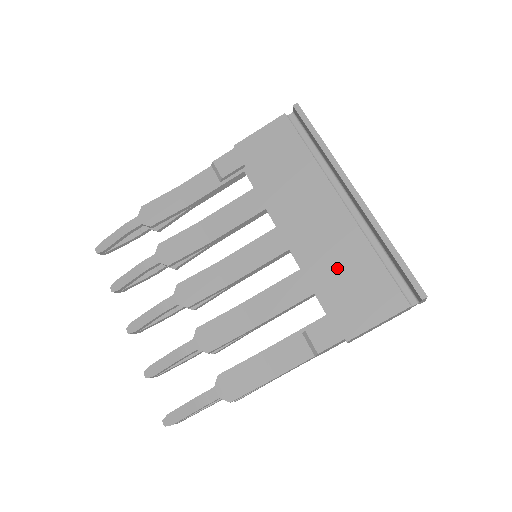
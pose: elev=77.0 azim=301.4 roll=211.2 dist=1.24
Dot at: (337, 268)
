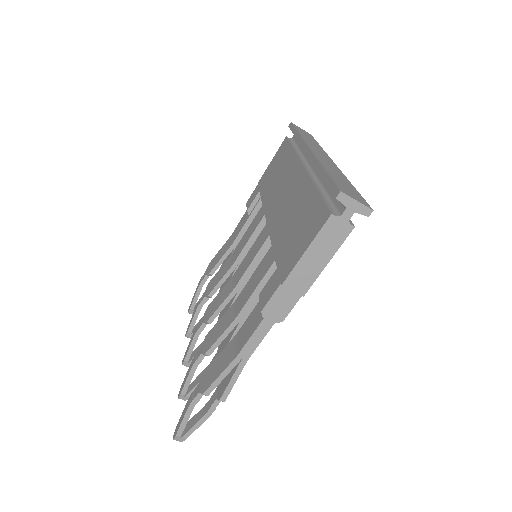
Dot at: (289, 222)
